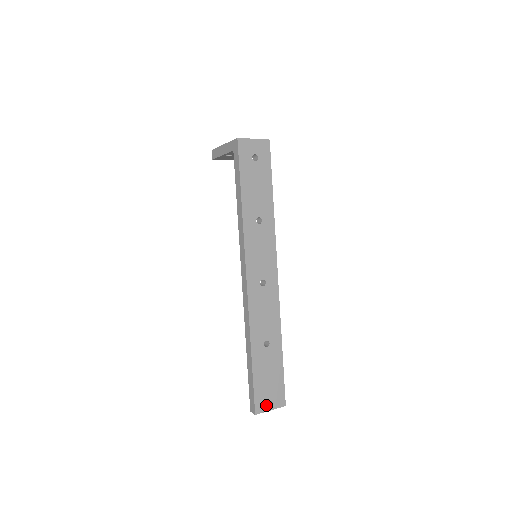
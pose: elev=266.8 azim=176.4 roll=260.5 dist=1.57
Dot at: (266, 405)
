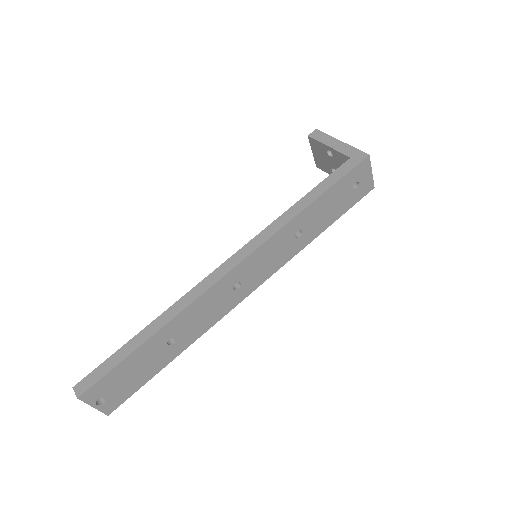
Dot at: (97, 398)
